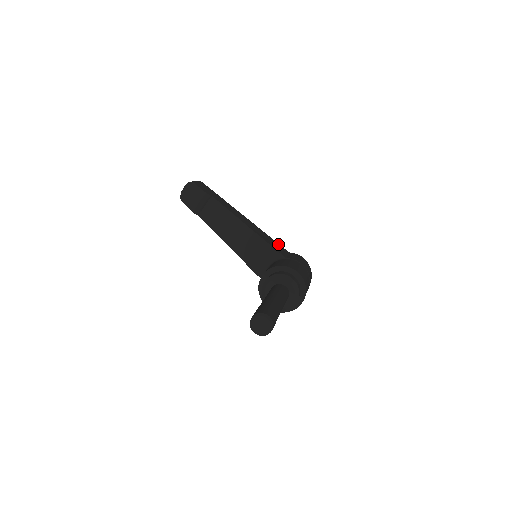
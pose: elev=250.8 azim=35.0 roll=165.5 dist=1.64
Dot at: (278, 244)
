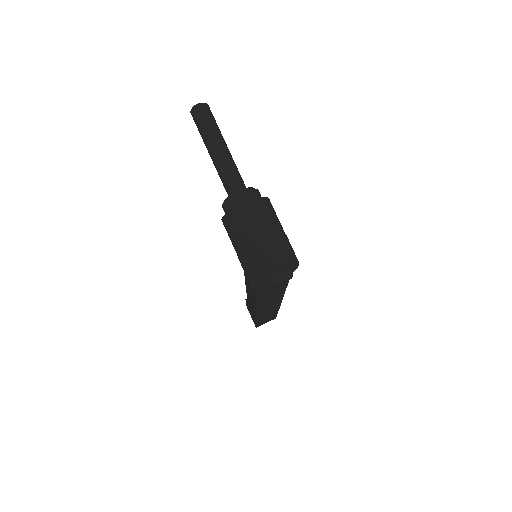
Dot at: occluded
